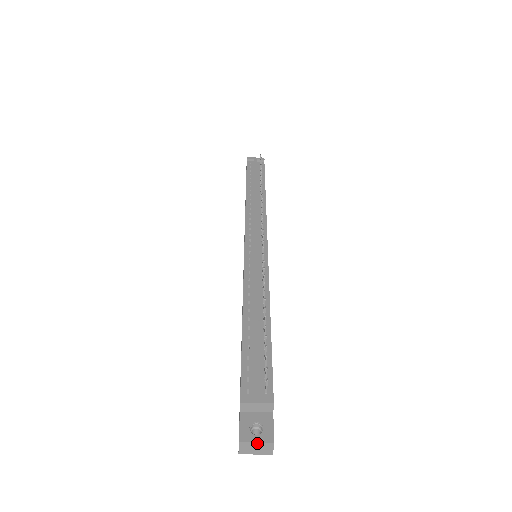
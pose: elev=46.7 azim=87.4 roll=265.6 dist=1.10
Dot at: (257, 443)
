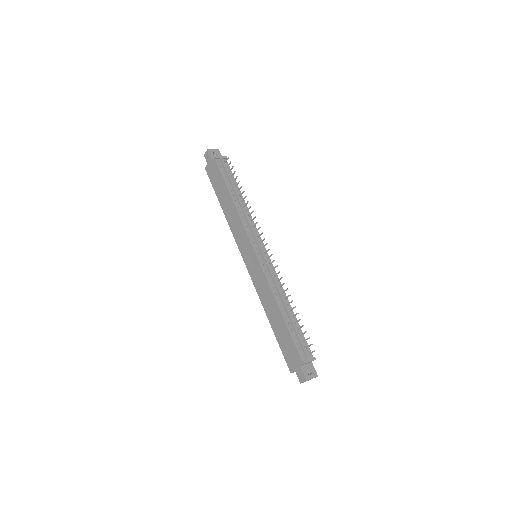
Dot at: occluded
